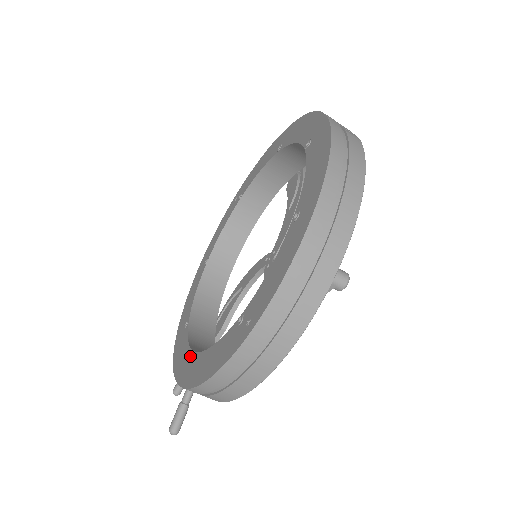
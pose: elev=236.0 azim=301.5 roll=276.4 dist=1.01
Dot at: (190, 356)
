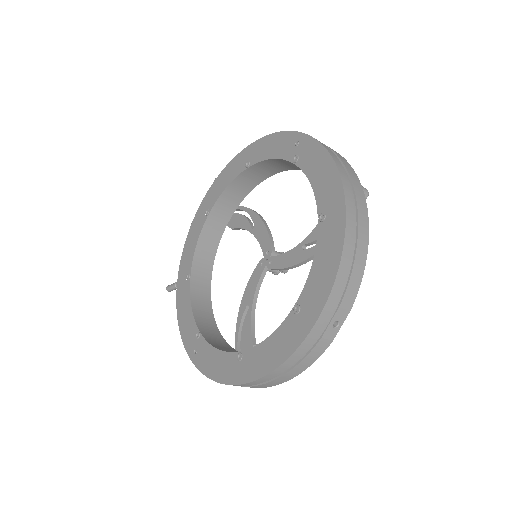
Dot at: (189, 267)
